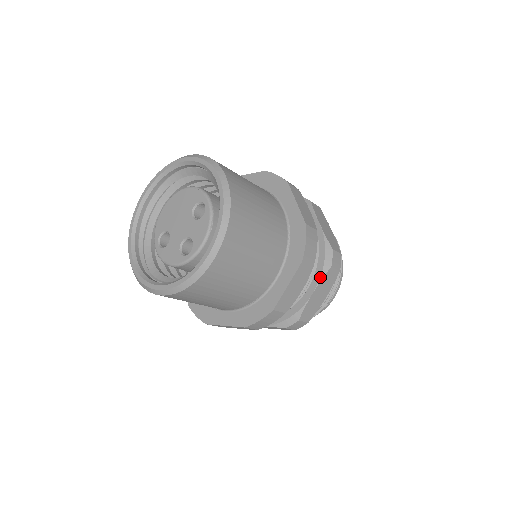
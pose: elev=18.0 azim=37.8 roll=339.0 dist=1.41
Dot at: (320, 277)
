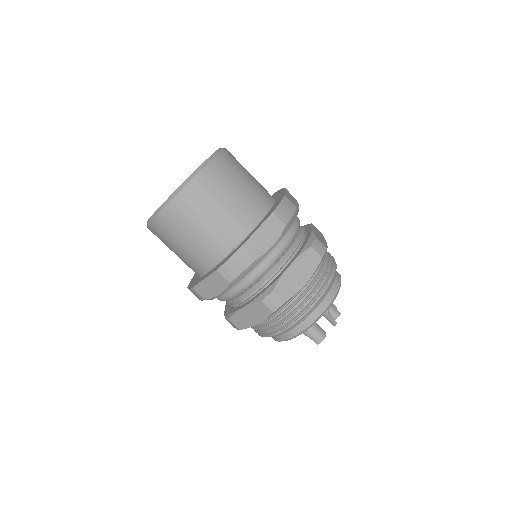
Dot at: (309, 225)
